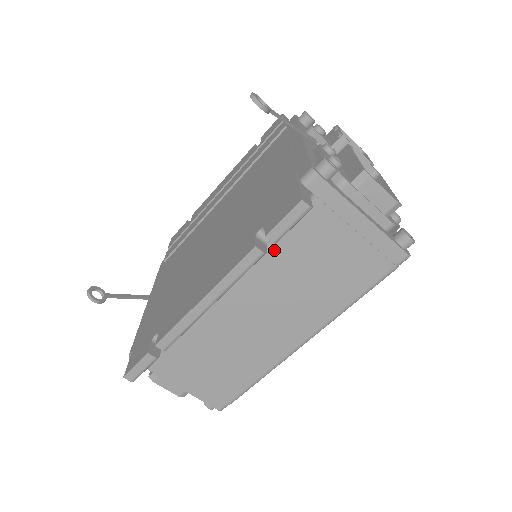
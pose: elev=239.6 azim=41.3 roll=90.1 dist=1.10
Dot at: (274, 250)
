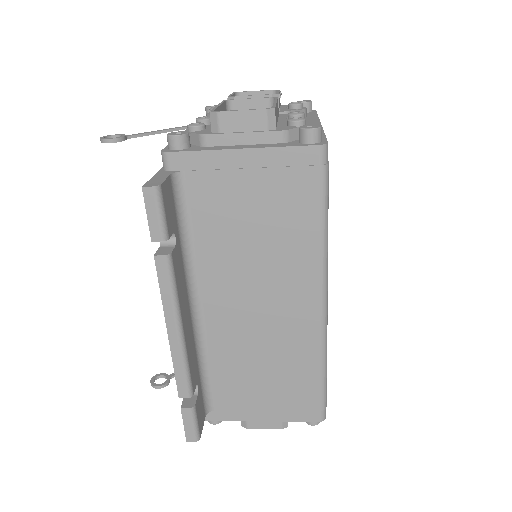
Dot at: (204, 244)
